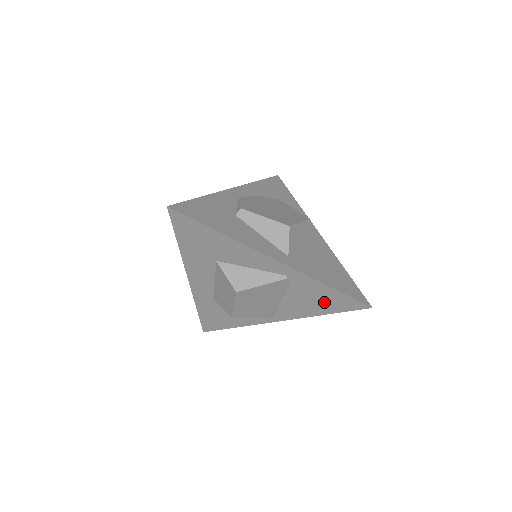
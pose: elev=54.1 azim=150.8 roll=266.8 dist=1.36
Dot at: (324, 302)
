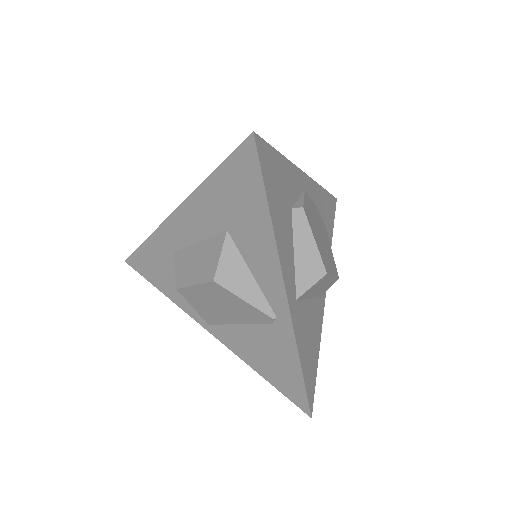
Dot at: (276, 368)
